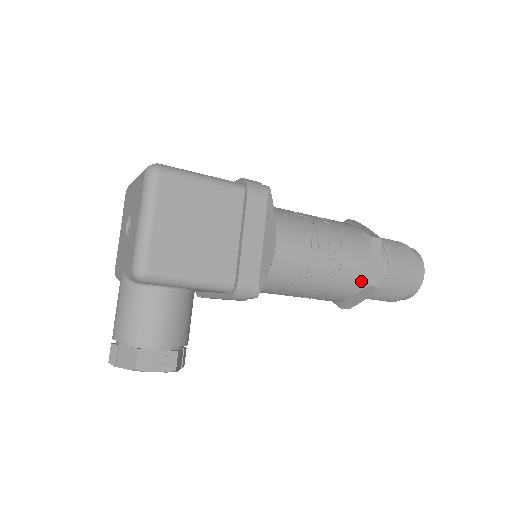
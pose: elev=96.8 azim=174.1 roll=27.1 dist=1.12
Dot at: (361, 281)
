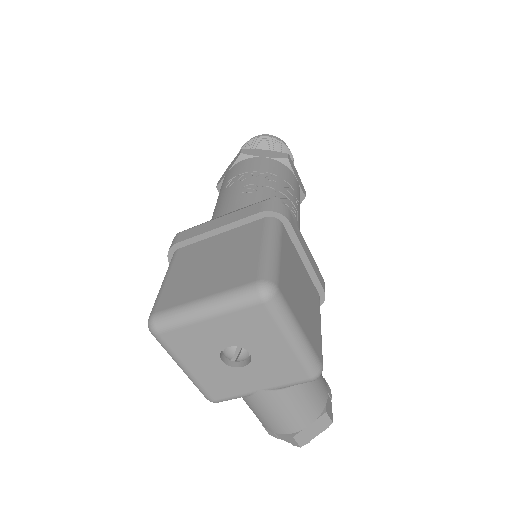
Dot at: occluded
